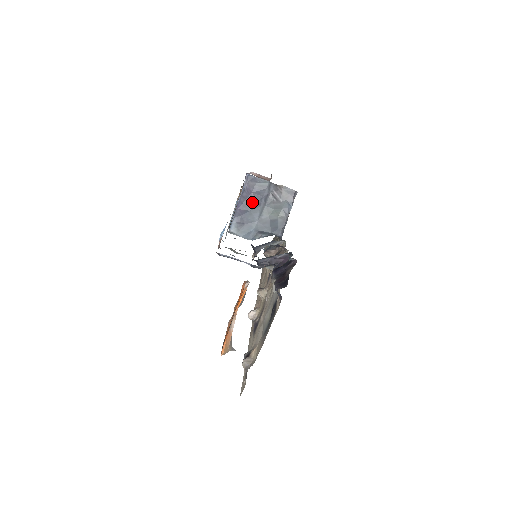
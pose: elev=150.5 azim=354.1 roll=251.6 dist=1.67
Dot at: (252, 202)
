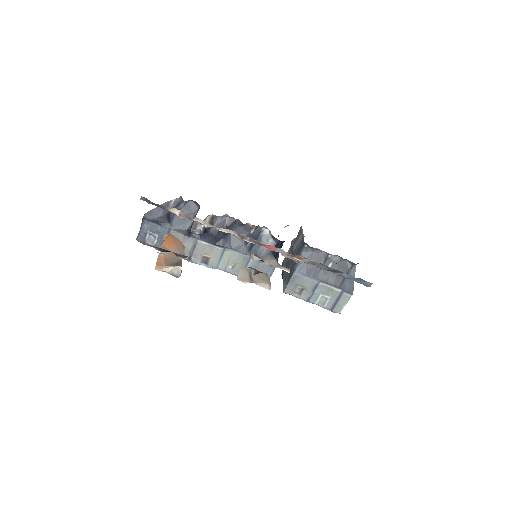
Dot at: occluded
